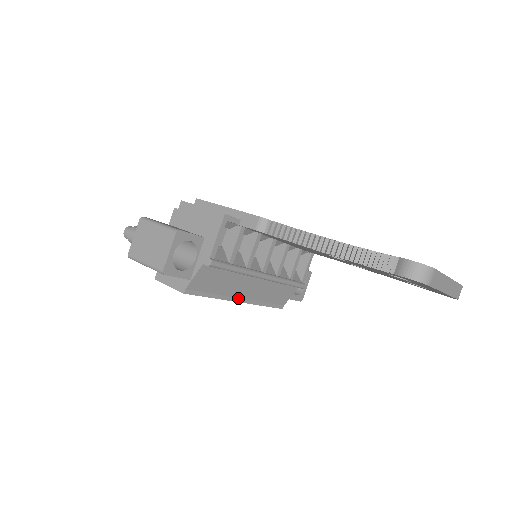
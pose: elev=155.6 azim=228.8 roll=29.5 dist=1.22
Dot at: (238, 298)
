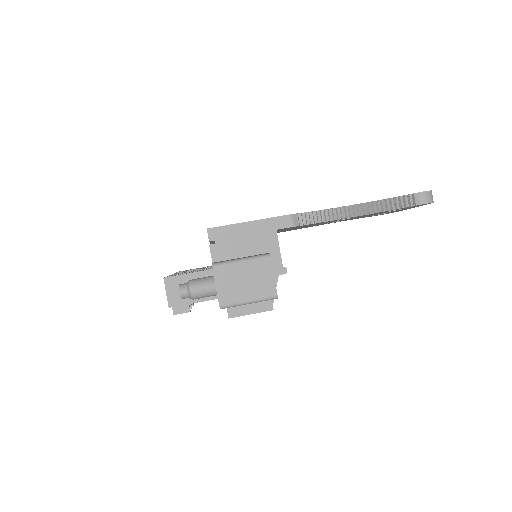
Dot at: occluded
